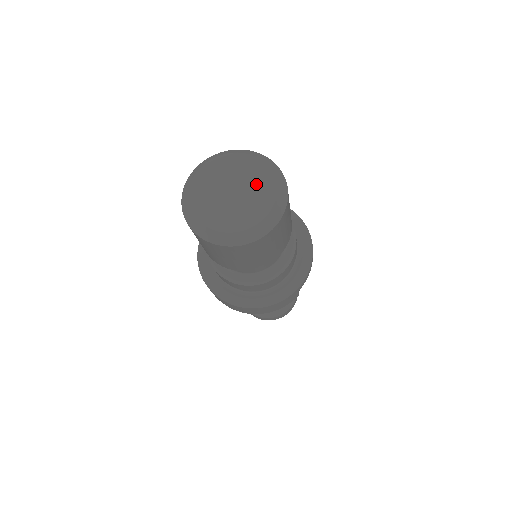
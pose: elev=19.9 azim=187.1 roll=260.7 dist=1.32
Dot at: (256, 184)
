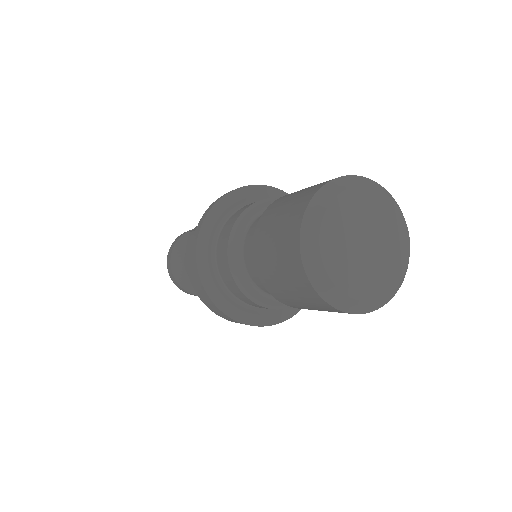
Dot at: (389, 259)
